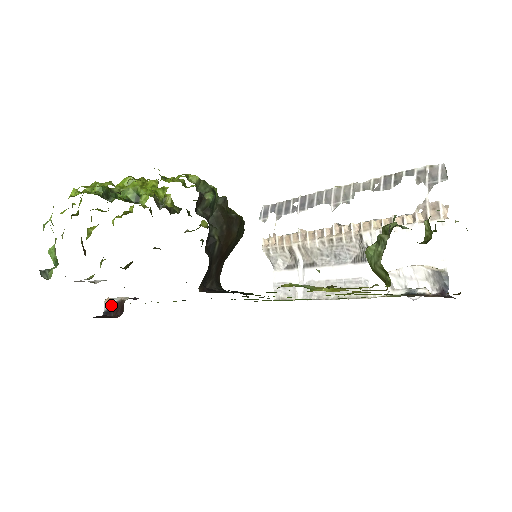
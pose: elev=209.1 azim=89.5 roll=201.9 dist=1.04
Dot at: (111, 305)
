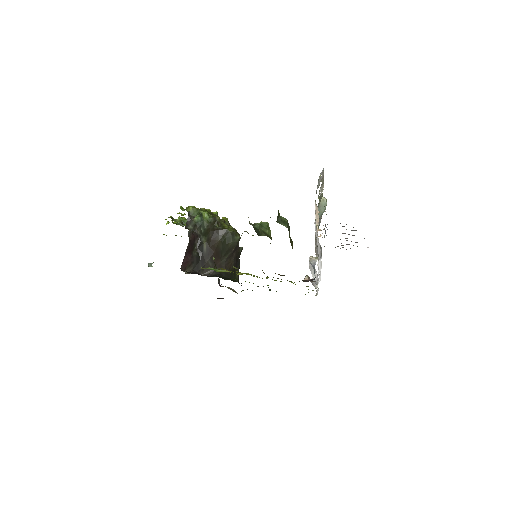
Dot at: occluded
